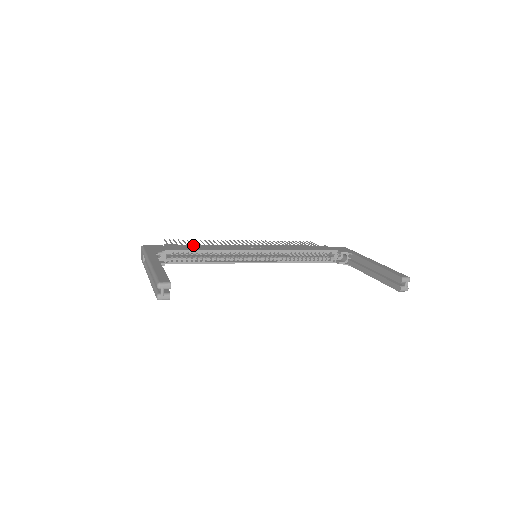
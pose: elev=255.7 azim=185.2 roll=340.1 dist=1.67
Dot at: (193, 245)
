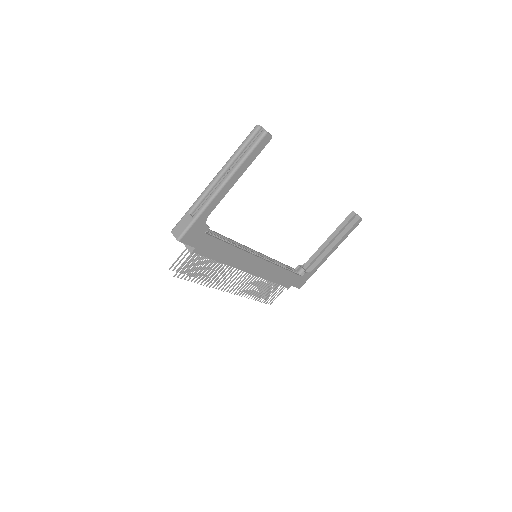
Dot at: occluded
